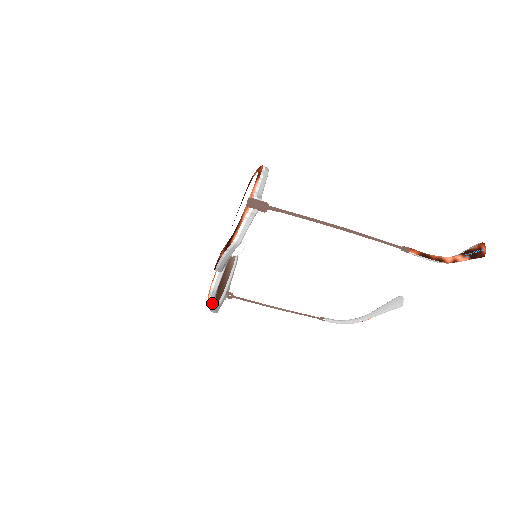
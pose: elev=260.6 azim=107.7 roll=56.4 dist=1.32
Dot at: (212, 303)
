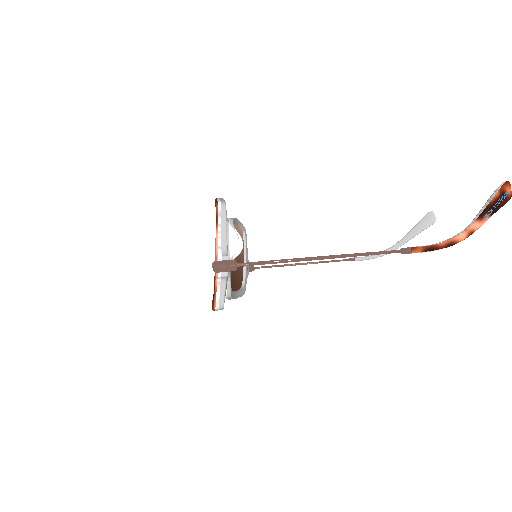
Dot at: occluded
